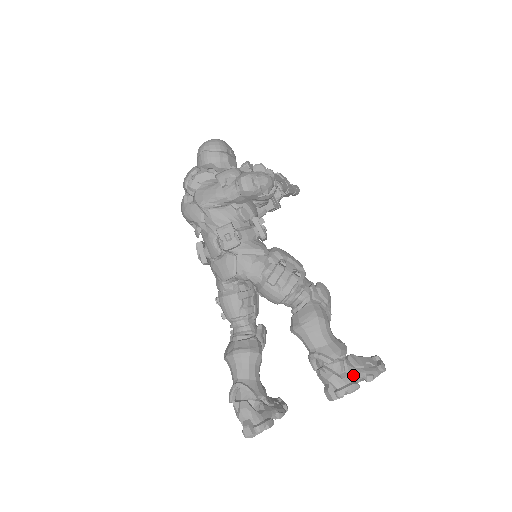
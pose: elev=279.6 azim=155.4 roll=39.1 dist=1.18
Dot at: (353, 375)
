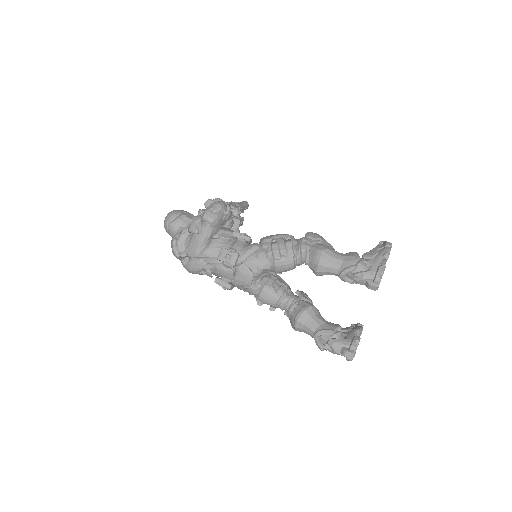
Dot at: (375, 263)
